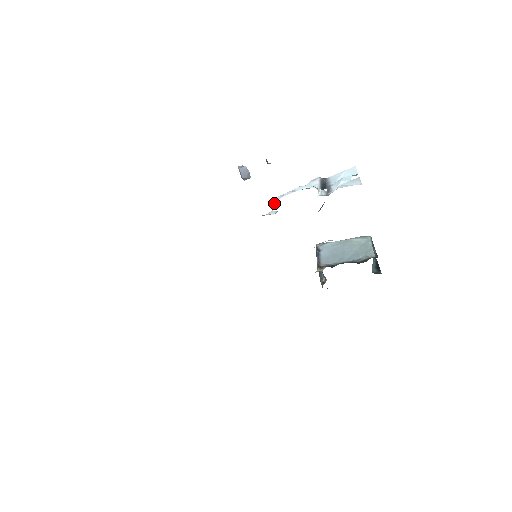
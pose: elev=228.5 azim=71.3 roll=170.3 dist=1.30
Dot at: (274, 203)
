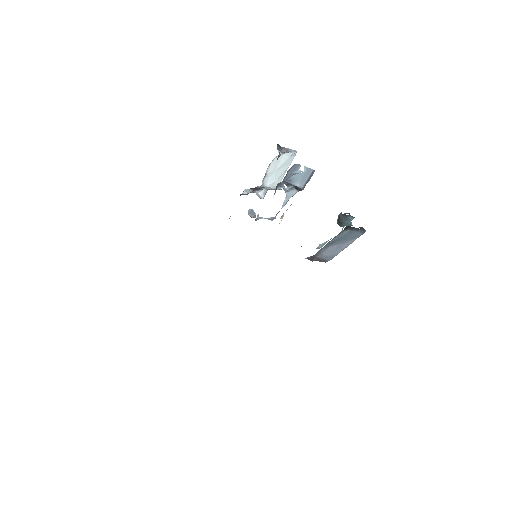
Dot at: (267, 218)
